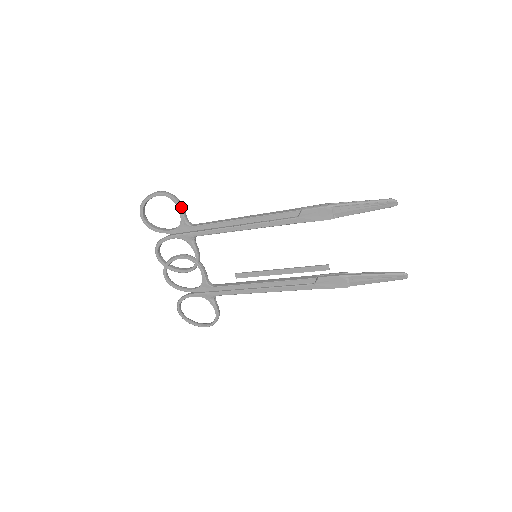
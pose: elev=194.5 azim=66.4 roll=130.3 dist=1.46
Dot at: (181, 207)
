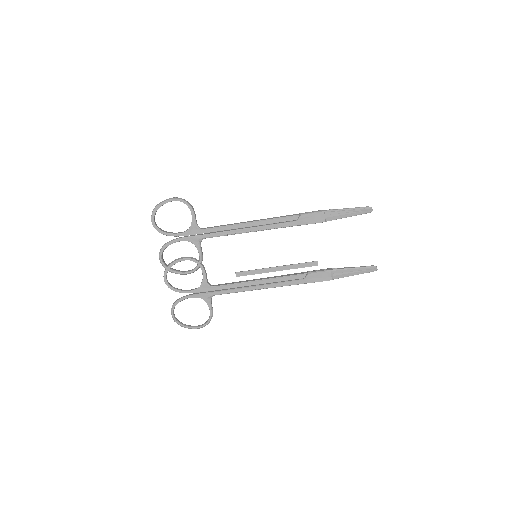
Dot at: (194, 212)
